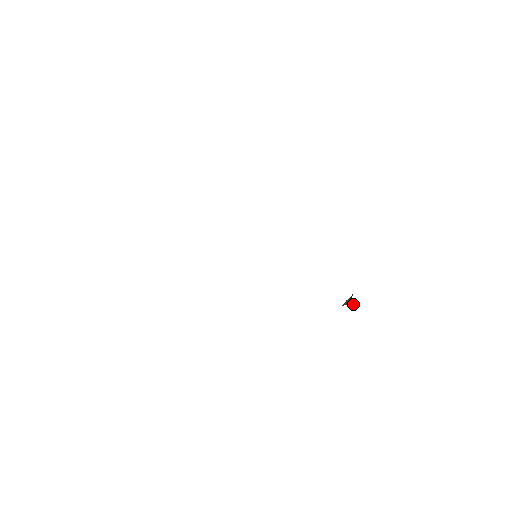
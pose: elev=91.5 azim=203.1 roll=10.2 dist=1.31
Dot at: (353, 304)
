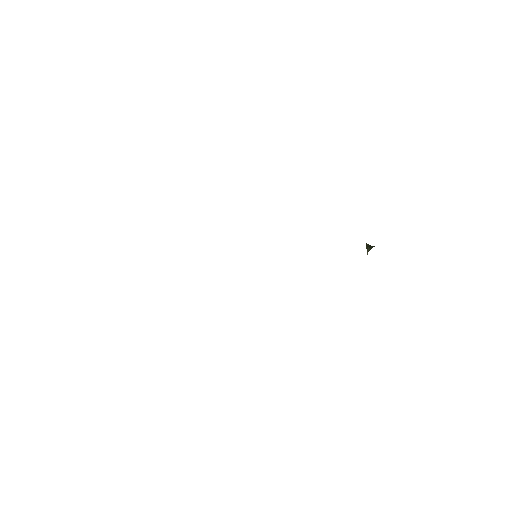
Dot at: (371, 246)
